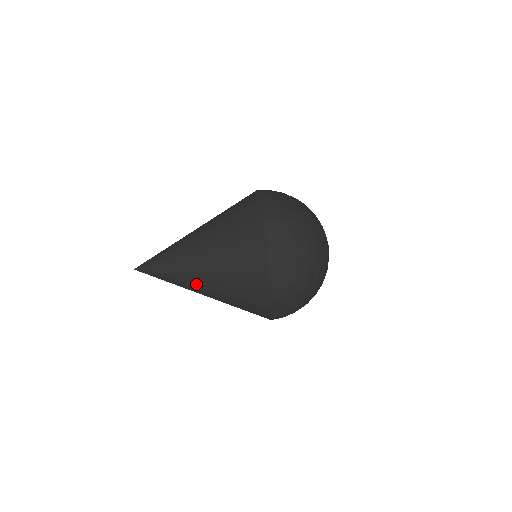
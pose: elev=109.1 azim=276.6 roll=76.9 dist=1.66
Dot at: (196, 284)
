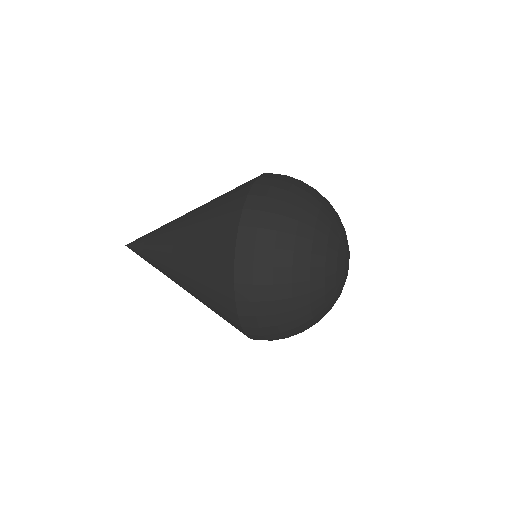
Dot at: (169, 254)
